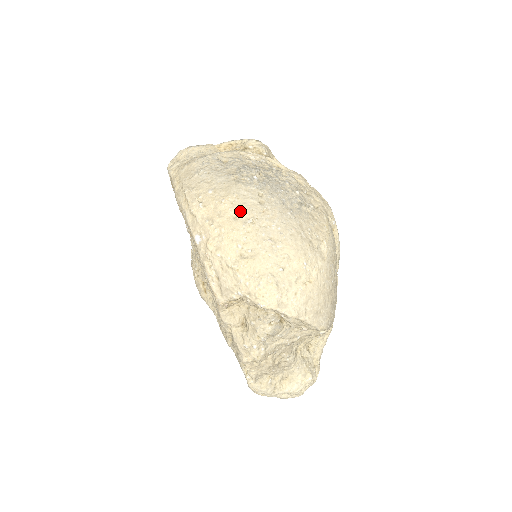
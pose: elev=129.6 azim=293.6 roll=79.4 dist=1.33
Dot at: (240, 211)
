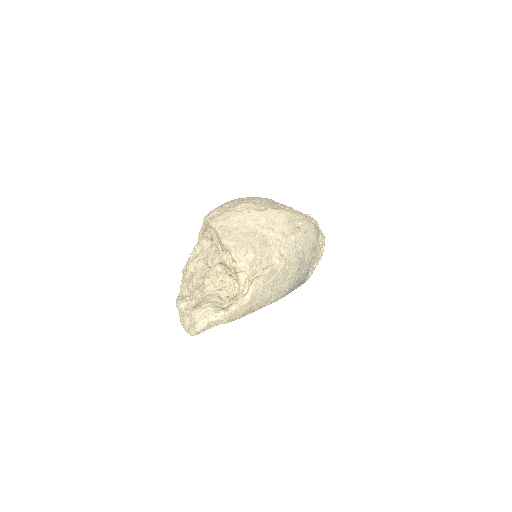
Dot at: occluded
